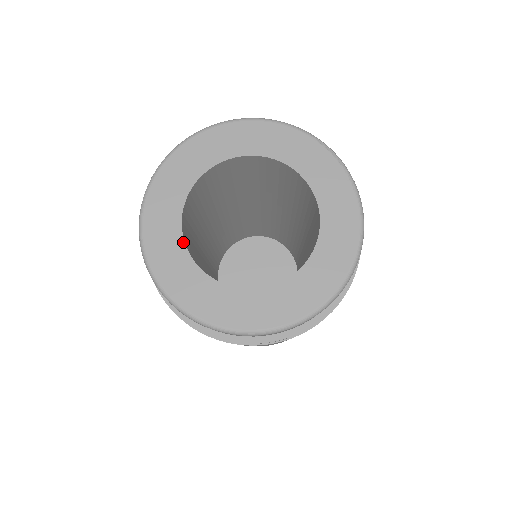
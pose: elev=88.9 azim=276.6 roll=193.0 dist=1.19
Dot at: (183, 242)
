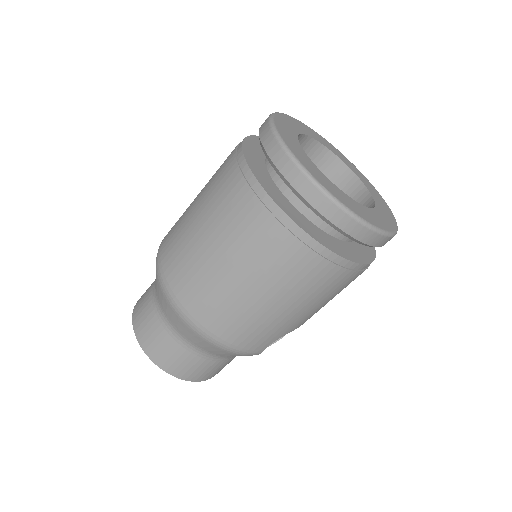
Dot at: (300, 133)
